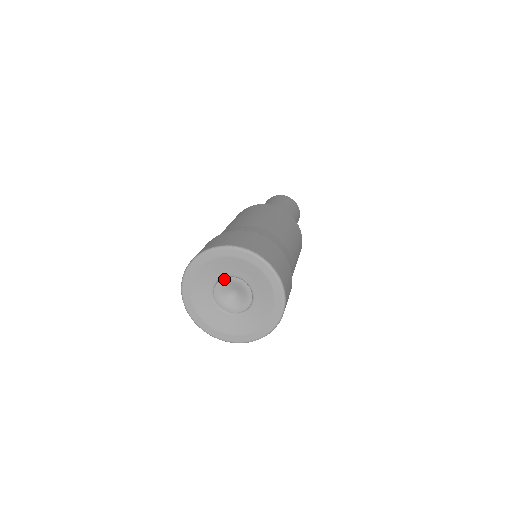
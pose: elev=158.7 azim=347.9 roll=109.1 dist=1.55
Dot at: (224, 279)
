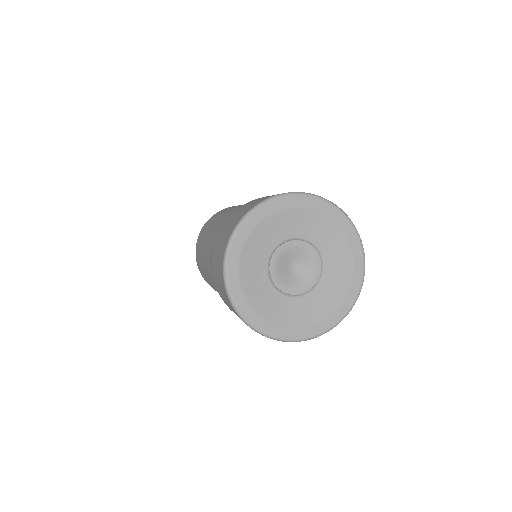
Dot at: (293, 241)
